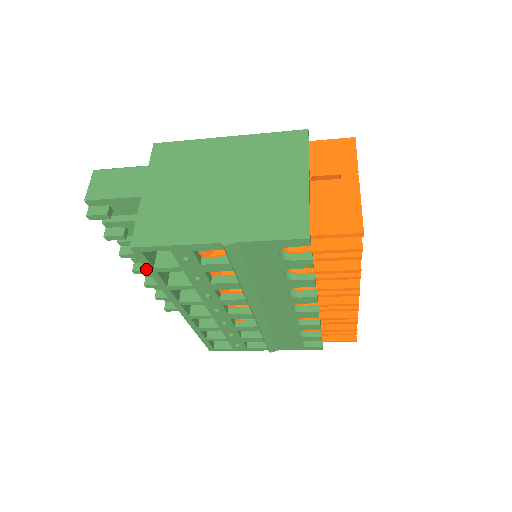
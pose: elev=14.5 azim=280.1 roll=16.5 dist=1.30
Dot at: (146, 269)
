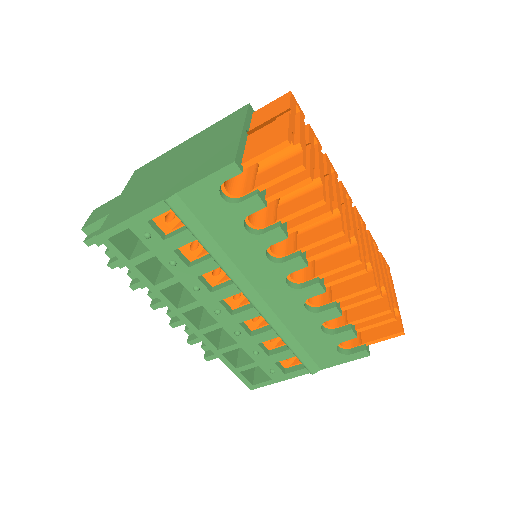
Dot at: (124, 264)
